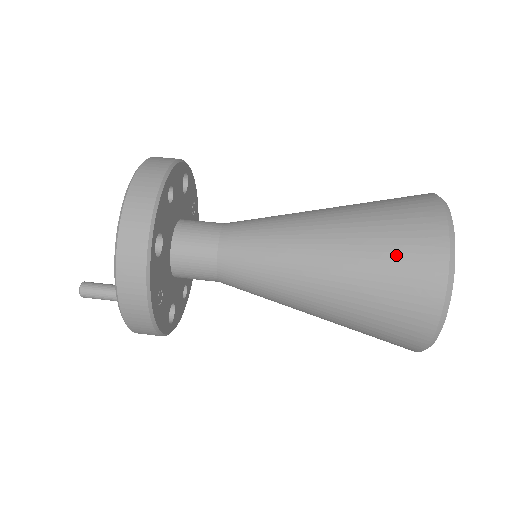
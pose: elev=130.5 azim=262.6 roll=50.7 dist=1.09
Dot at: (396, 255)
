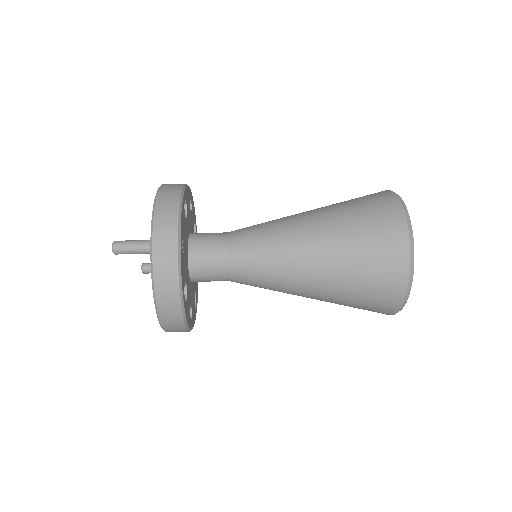
Dot at: (359, 201)
